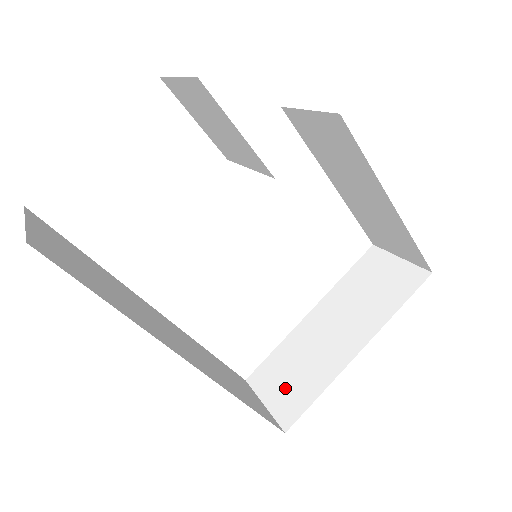
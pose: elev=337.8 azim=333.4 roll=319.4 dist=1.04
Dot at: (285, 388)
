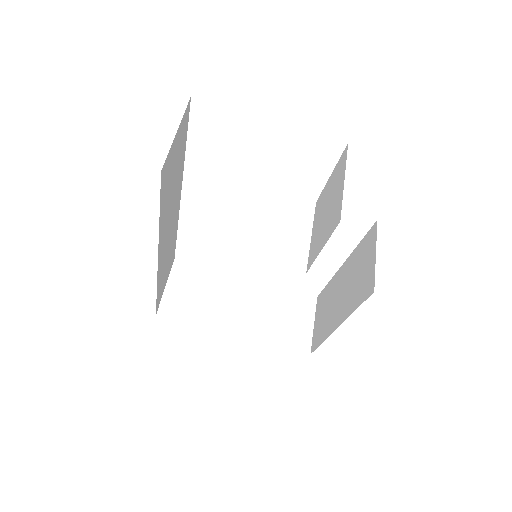
Dot at: (184, 295)
